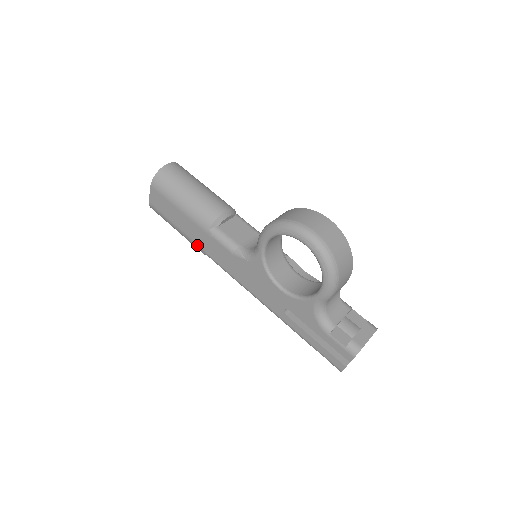
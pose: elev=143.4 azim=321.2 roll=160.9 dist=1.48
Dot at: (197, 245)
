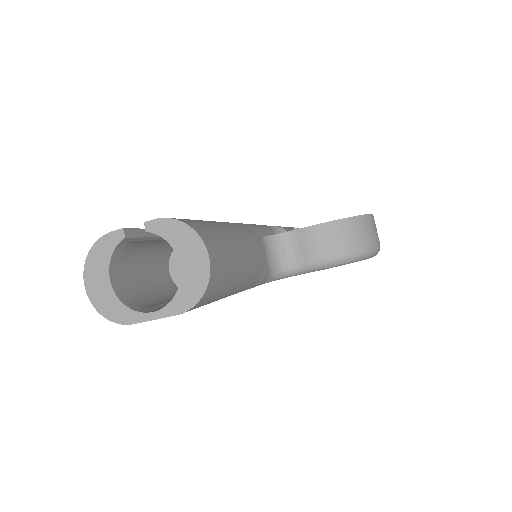
Dot at: occluded
